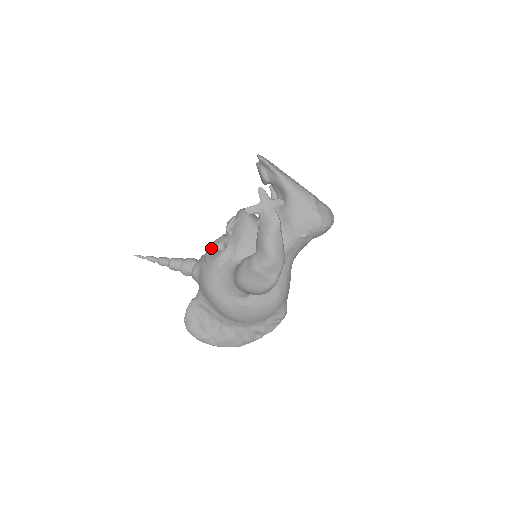
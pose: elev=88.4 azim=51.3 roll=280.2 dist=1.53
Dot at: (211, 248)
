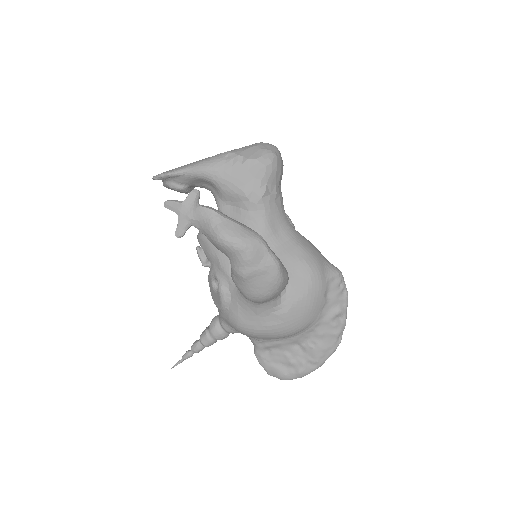
Dot at: (212, 294)
